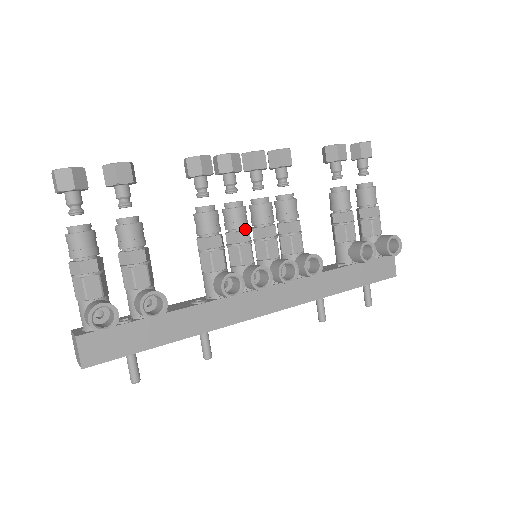
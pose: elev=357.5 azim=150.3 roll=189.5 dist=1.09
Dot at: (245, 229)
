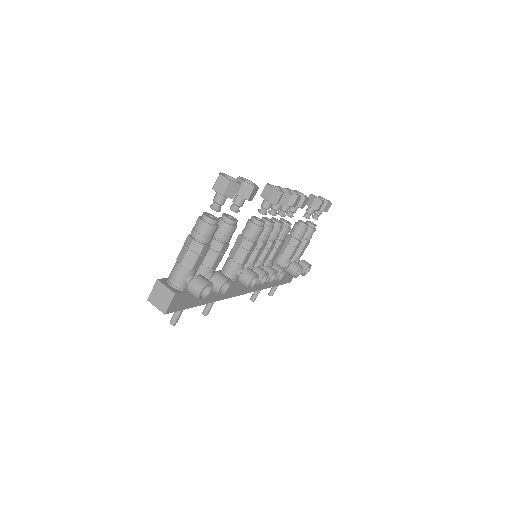
Dot at: occluded
